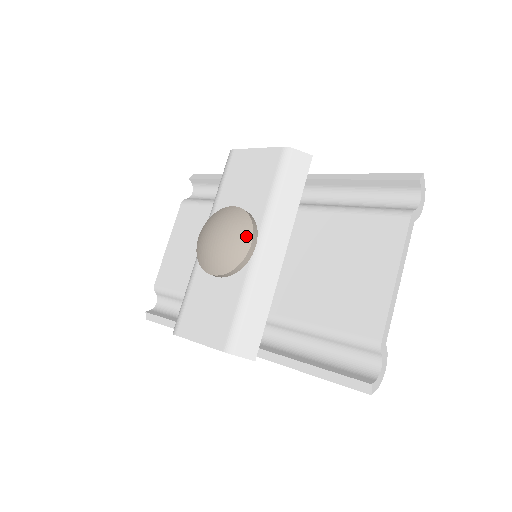
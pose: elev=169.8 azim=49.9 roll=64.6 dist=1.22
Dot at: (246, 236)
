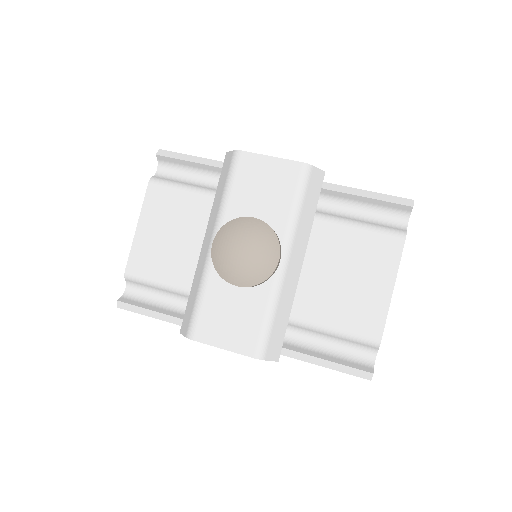
Dot at: (274, 253)
